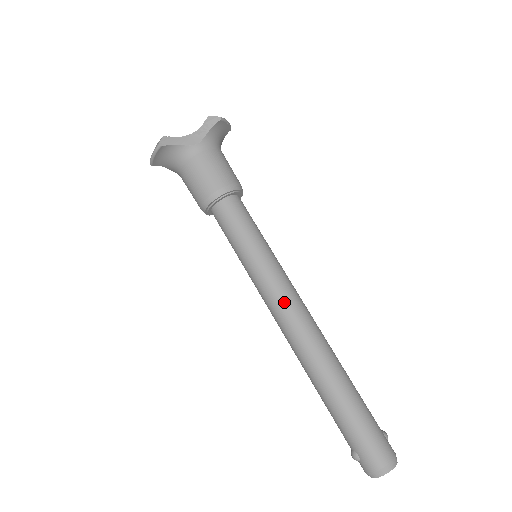
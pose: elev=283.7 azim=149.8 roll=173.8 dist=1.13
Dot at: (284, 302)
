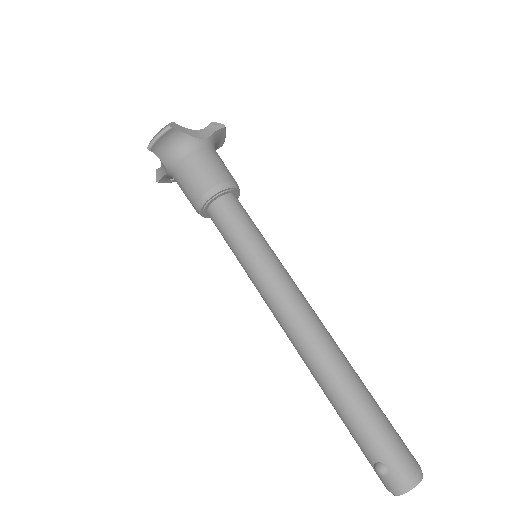
Dot at: (295, 297)
